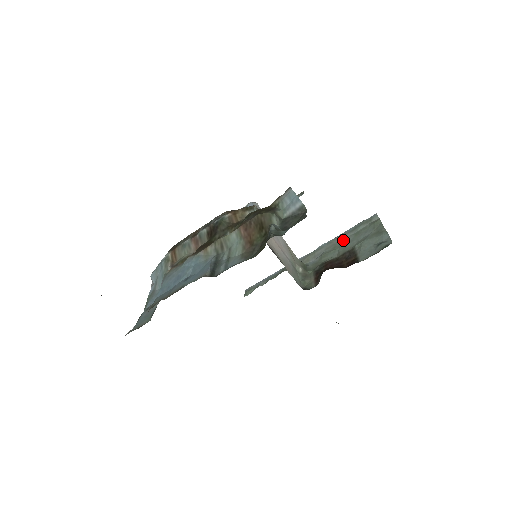
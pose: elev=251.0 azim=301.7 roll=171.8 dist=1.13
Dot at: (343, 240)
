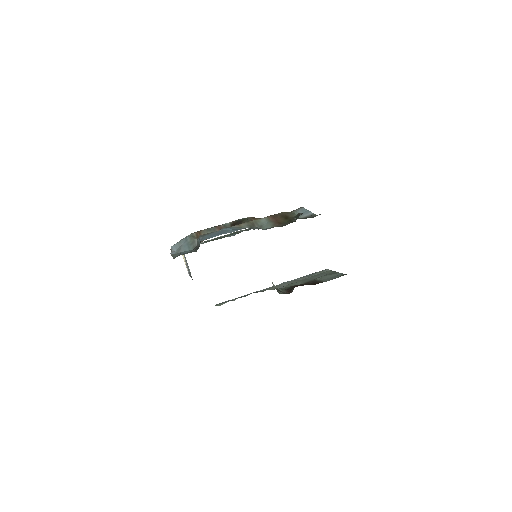
Dot at: (303, 279)
